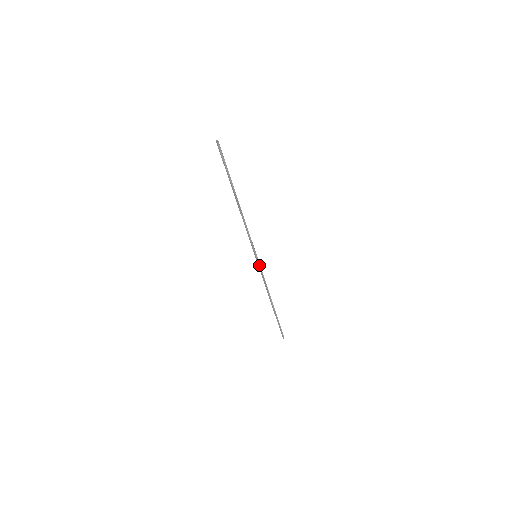
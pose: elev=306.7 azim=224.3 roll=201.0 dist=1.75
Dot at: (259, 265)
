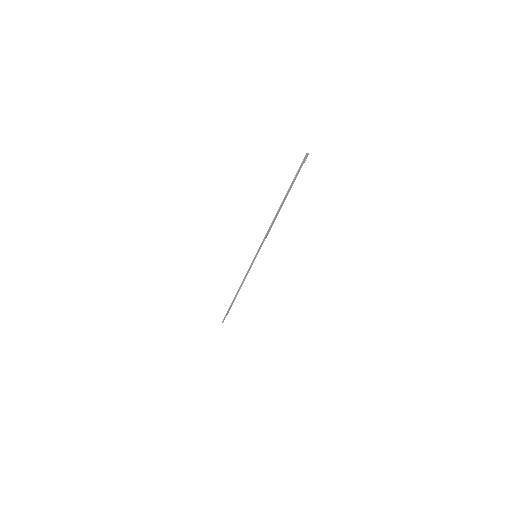
Dot at: (252, 264)
